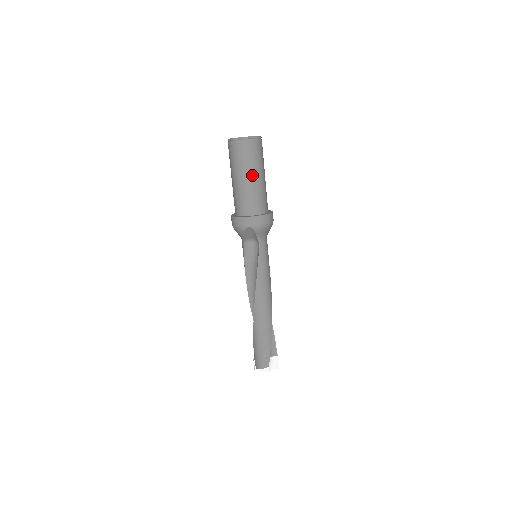
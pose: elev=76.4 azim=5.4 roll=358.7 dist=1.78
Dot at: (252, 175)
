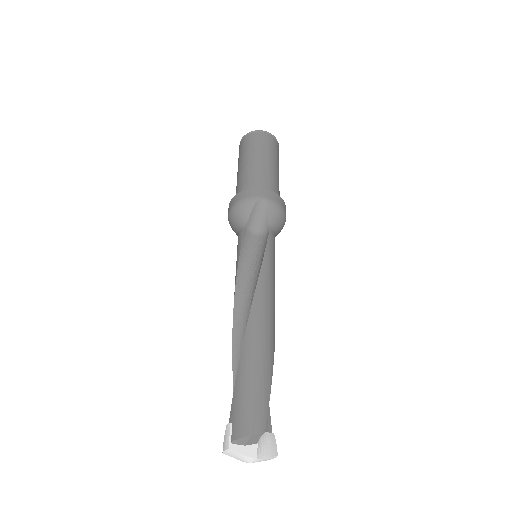
Dot at: (271, 161)
